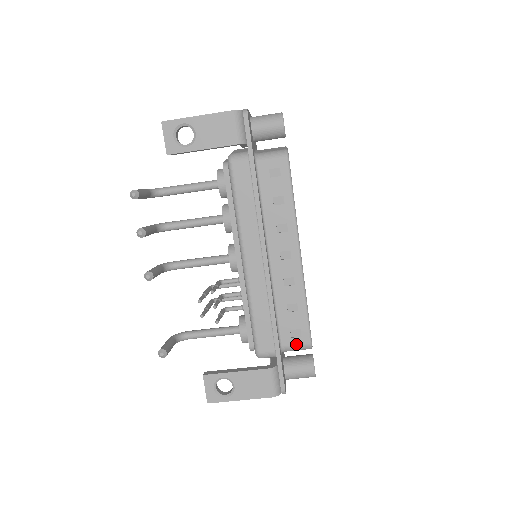
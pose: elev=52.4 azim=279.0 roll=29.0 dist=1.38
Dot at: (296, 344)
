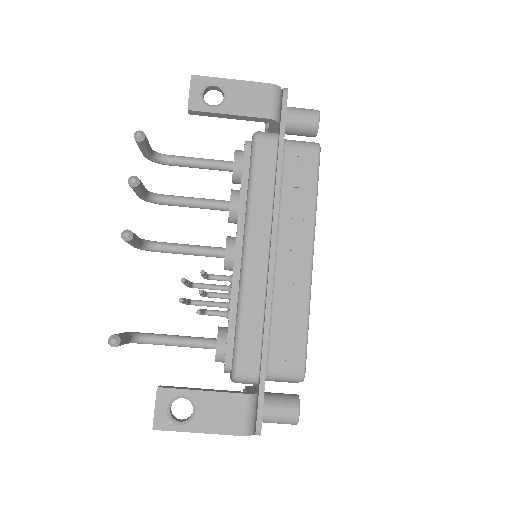
Dot at: (286, 370)
